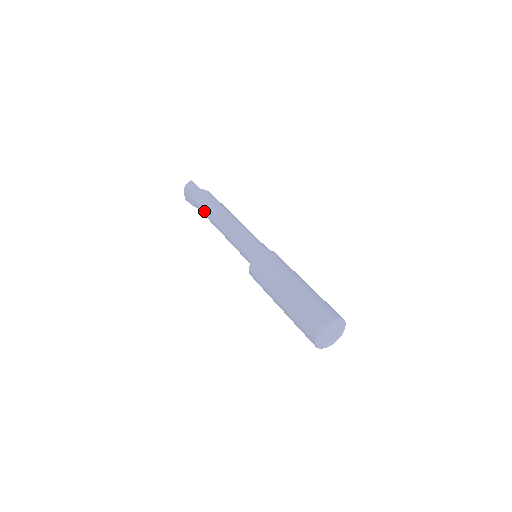
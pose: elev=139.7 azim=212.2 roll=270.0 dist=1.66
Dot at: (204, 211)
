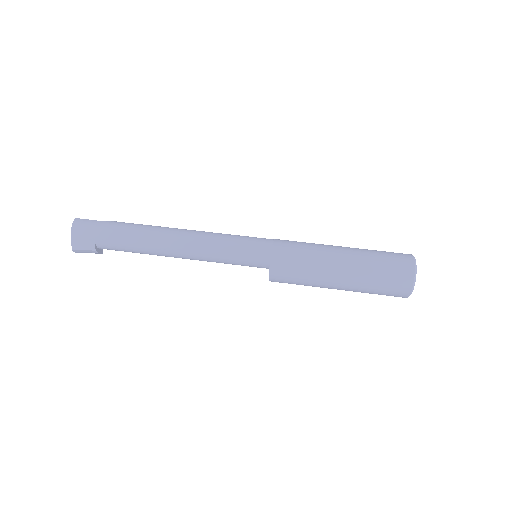
Dot at: (136, 242)
